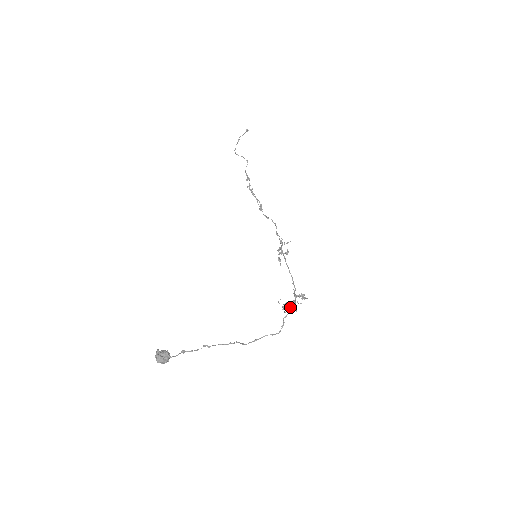
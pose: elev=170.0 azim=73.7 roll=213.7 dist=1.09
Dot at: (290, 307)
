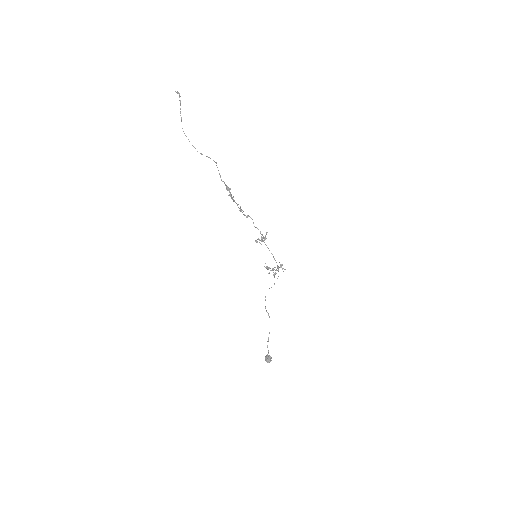
Dot at: occluded
